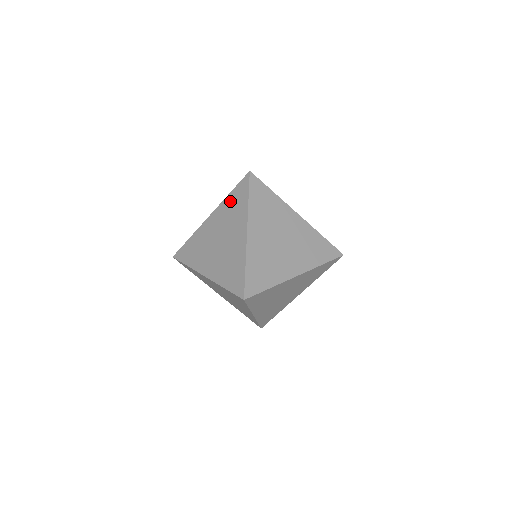
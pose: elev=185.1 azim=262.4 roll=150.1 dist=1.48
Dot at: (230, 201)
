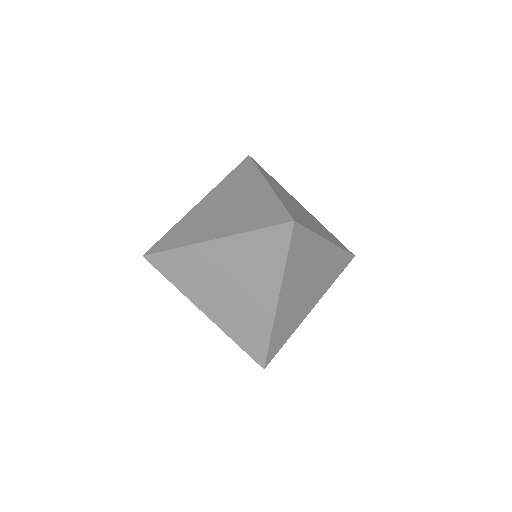
Dot at: (253, 244)
